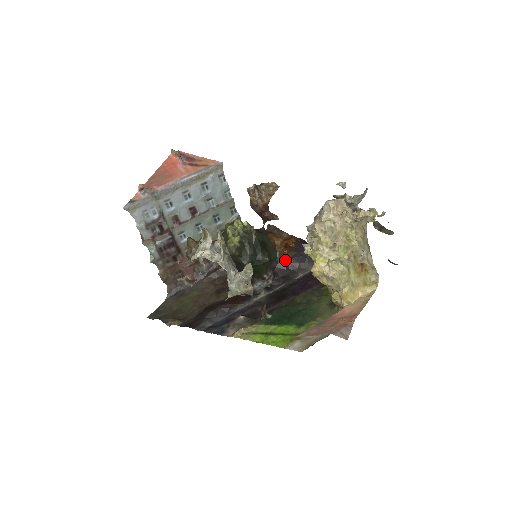
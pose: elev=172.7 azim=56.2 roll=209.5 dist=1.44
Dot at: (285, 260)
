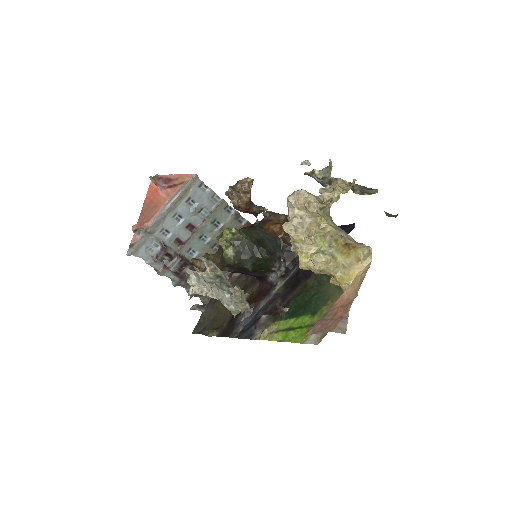
Dot at: (290, 243)
